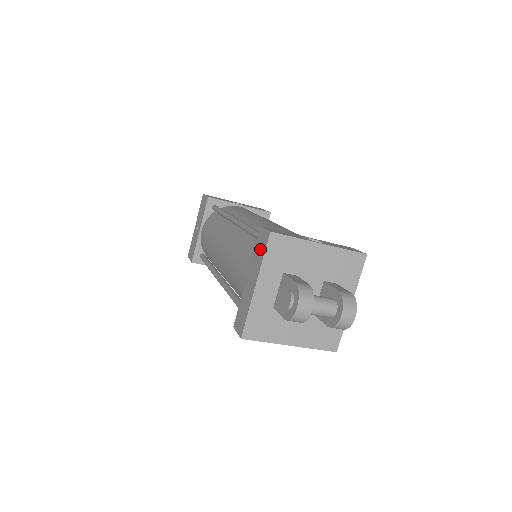
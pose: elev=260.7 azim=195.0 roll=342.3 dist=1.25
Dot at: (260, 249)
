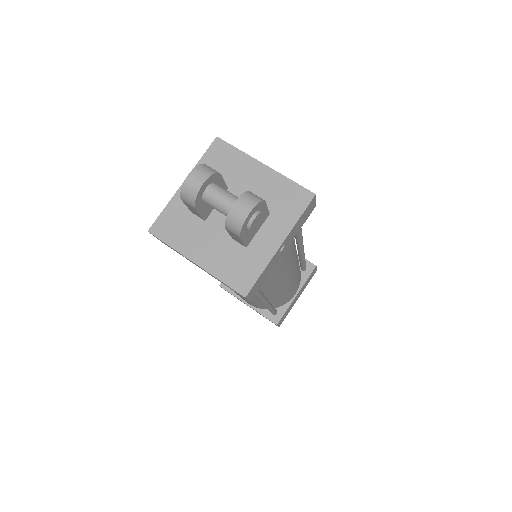
Dot at: occluded
